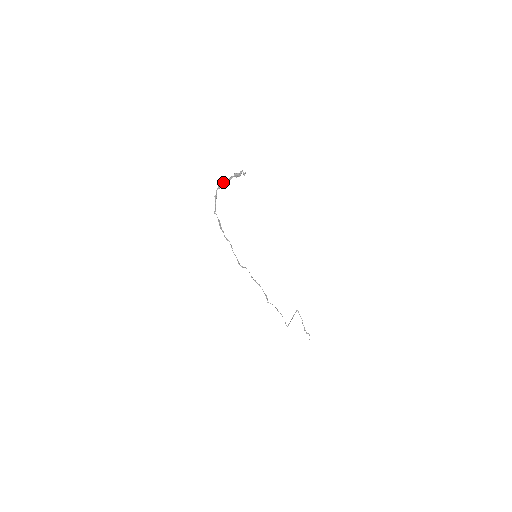
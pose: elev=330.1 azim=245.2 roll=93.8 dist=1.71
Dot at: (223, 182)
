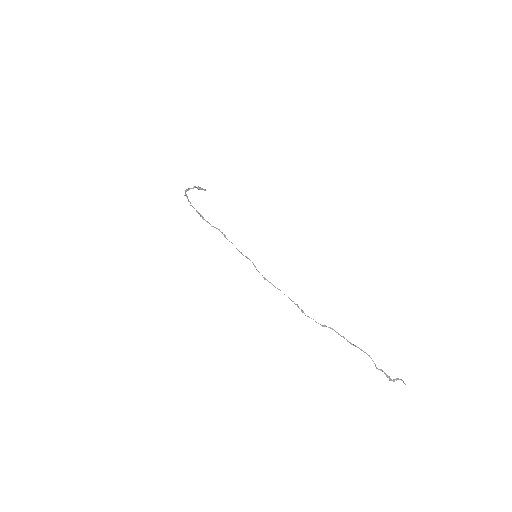
Dot at: (188, 188)
